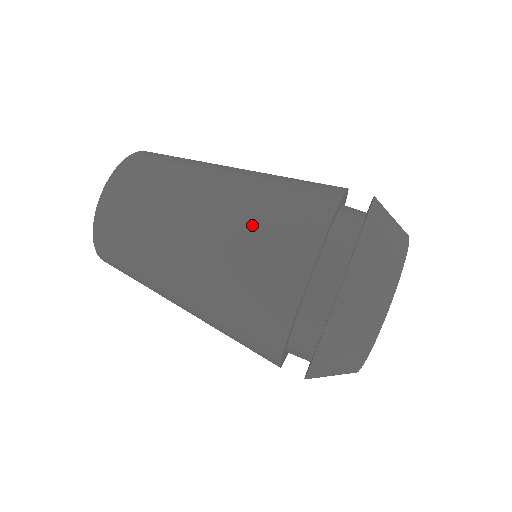
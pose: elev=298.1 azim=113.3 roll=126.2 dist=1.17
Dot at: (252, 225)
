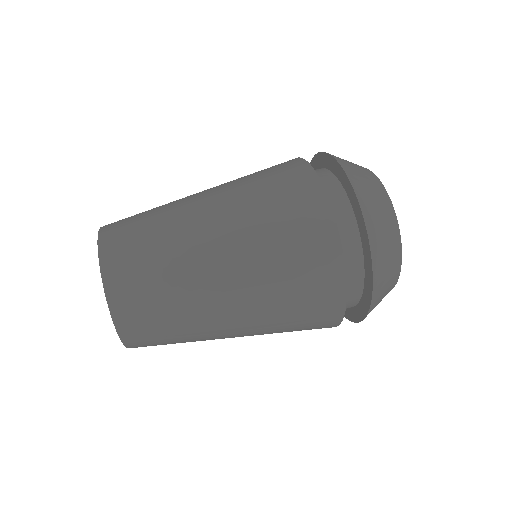
Dot at: (259, 205)
